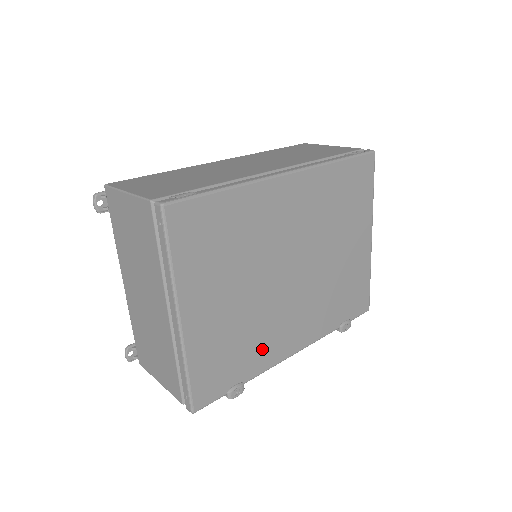
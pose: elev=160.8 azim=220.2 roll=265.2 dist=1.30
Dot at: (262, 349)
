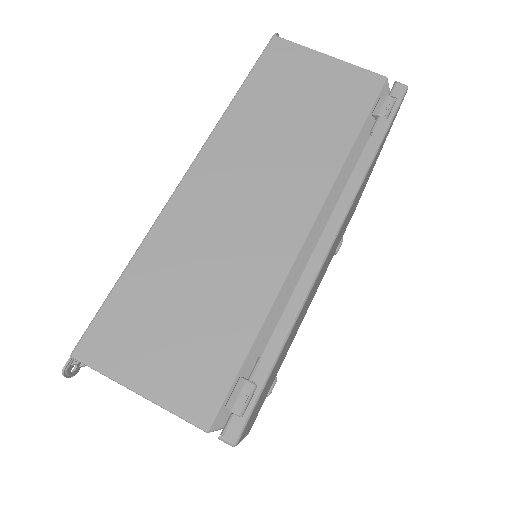
Dot at: occluded
